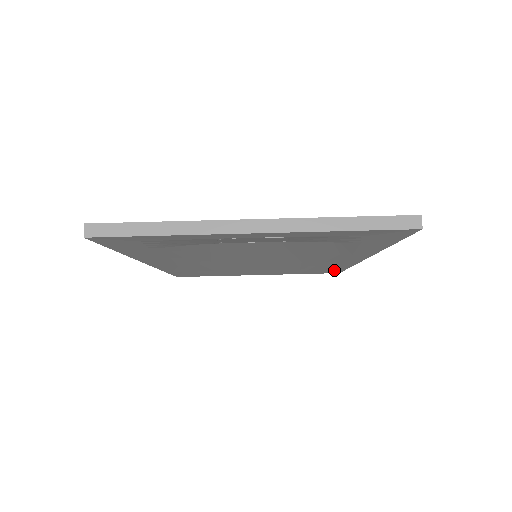
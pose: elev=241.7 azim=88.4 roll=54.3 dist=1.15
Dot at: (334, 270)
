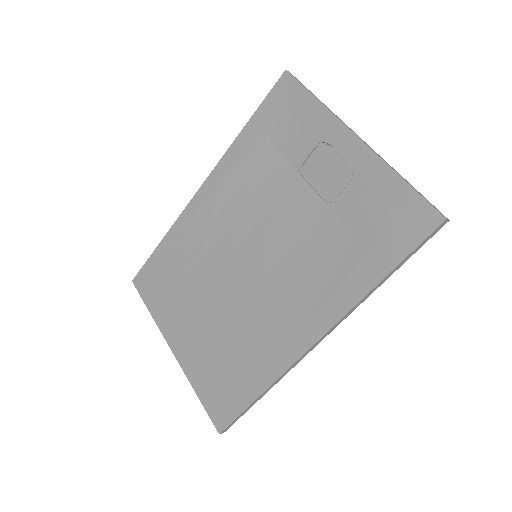
Dot at: (234, 404)
